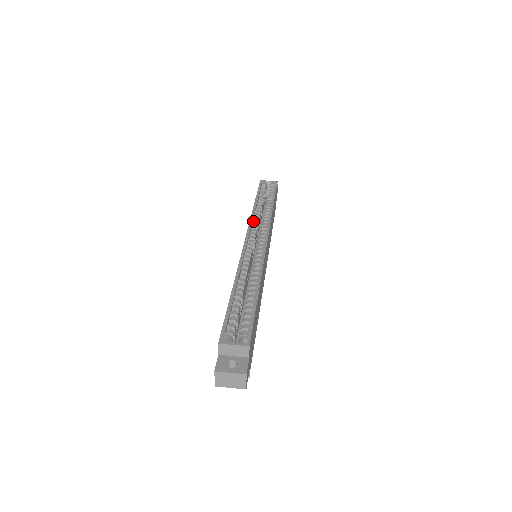
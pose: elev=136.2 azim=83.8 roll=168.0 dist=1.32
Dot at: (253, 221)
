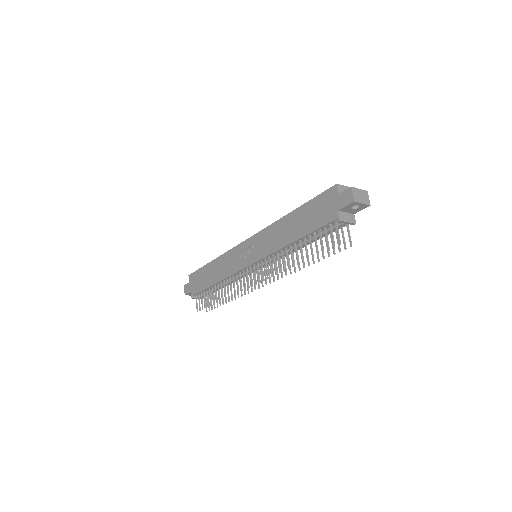
Dot at: occluded
